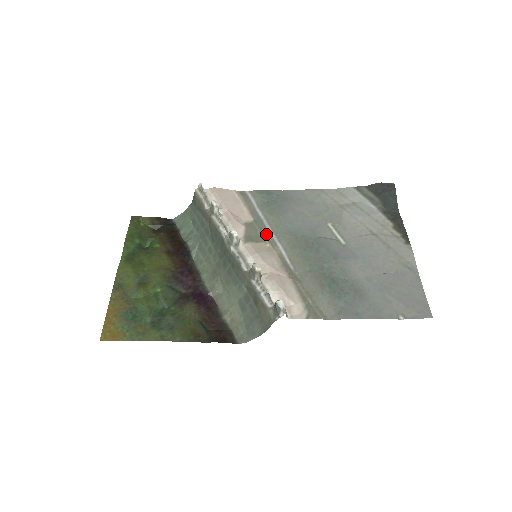
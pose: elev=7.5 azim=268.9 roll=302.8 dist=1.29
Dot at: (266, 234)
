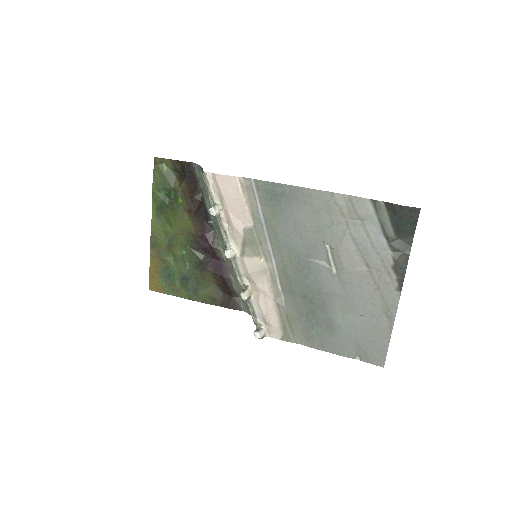
Dot at: (263, 245)
